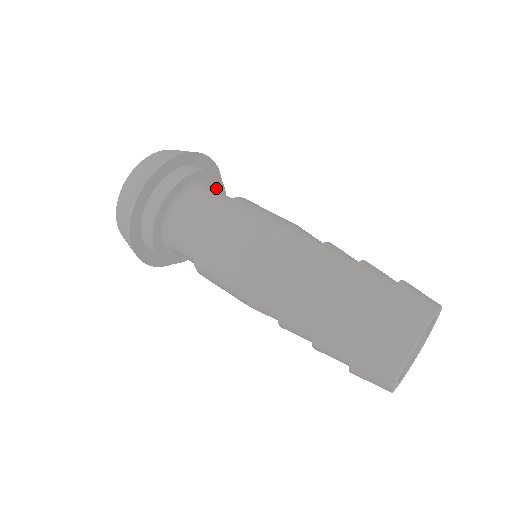
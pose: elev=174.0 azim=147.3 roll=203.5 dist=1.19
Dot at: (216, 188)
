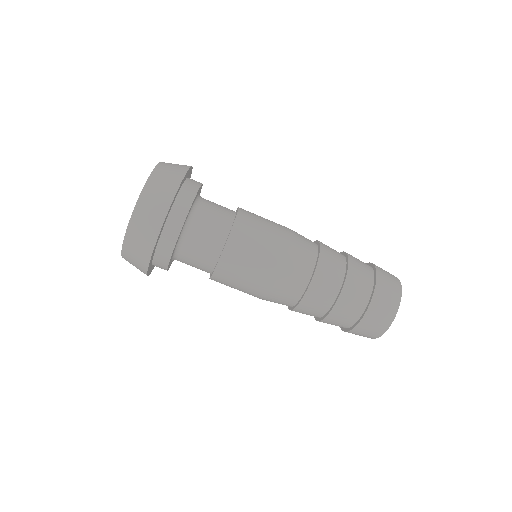
Dot at: (199, 193)
